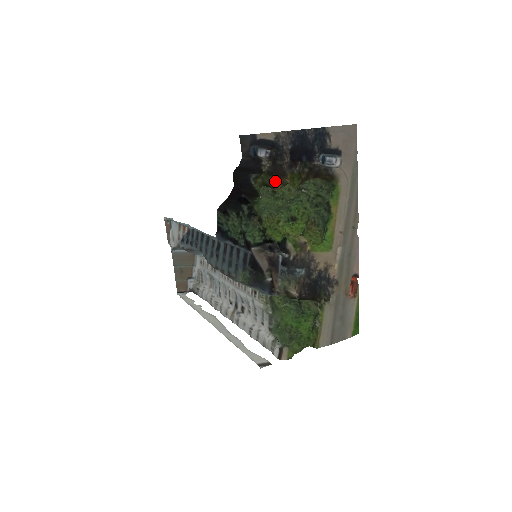
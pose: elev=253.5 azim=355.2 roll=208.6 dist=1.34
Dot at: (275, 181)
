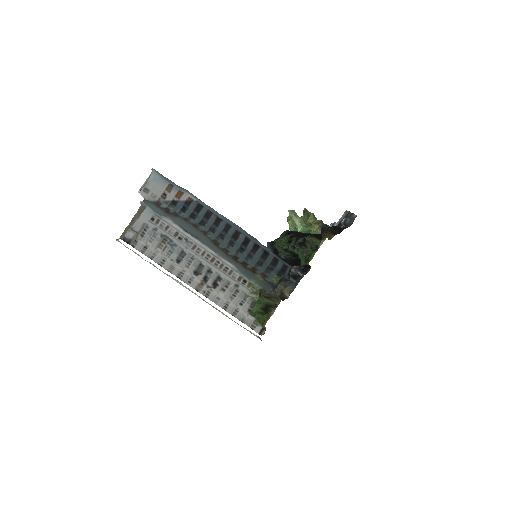
Dot at: occluded
